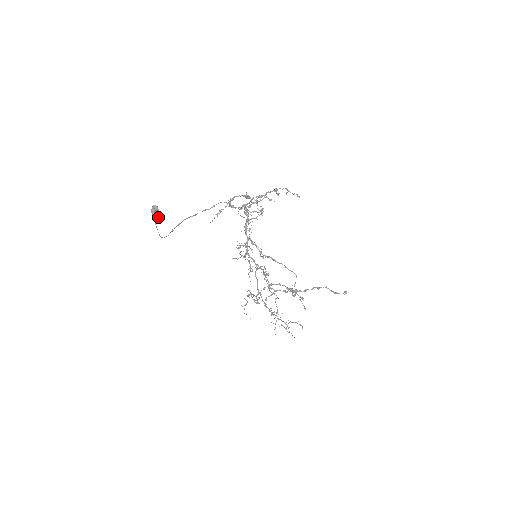
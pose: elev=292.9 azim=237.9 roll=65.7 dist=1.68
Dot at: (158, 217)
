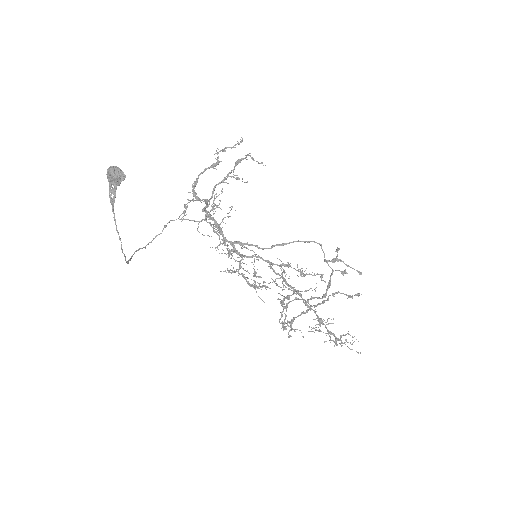
Dot at: (125, 177)
